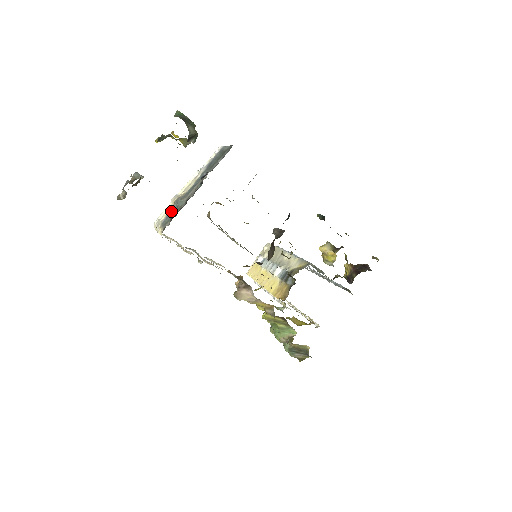
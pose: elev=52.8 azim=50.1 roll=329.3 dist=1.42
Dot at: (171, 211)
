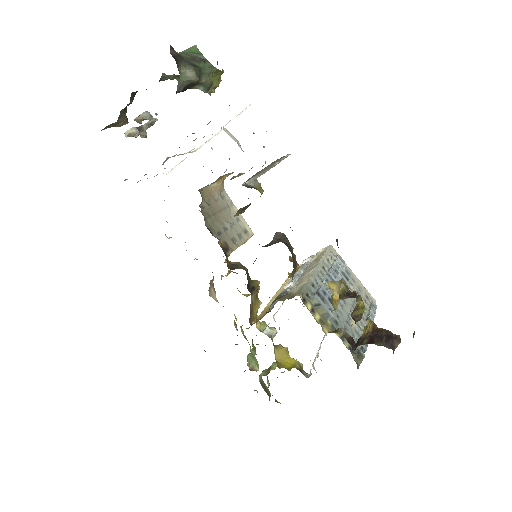
Dot at: occluded
